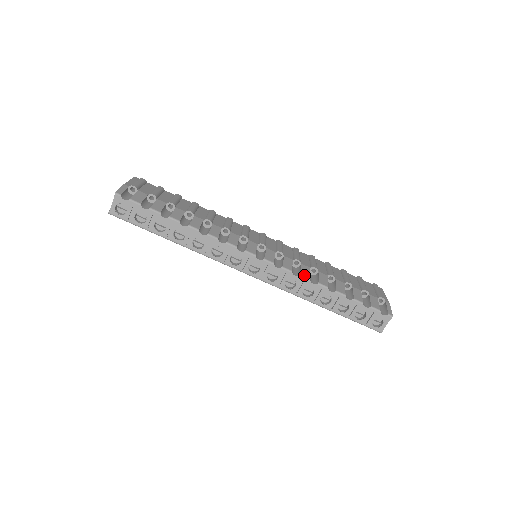
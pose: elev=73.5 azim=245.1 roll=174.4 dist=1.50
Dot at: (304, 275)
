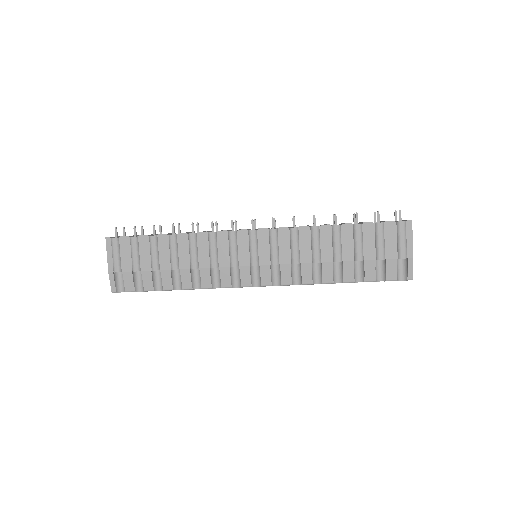
Dot at: (305, 282)
